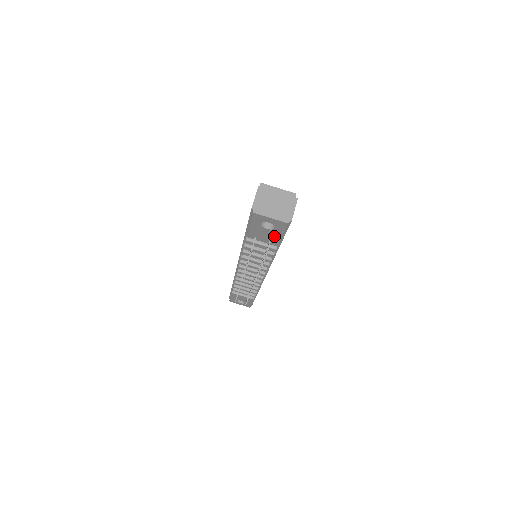
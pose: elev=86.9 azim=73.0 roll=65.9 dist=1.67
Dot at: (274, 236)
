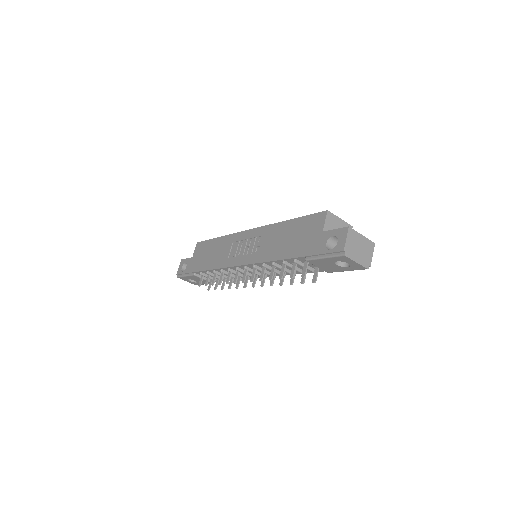
Dot at: (334, 269)
